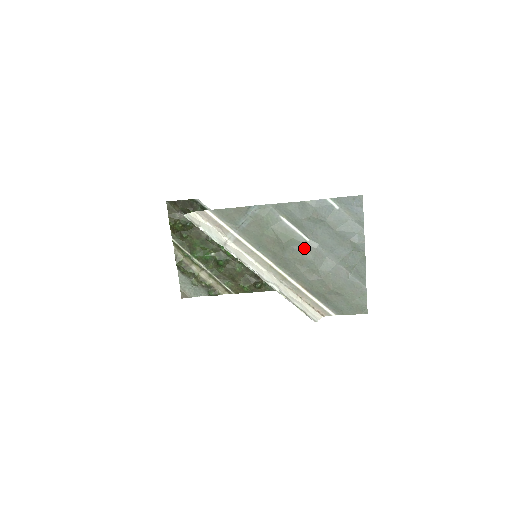
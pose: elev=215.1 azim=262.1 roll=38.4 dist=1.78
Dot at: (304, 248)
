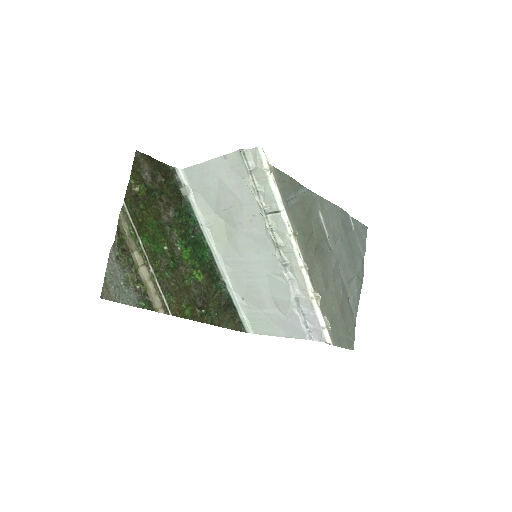
Dot at: (329, 255)
